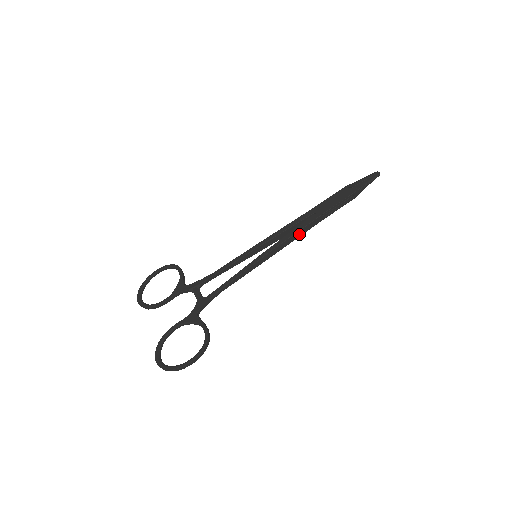
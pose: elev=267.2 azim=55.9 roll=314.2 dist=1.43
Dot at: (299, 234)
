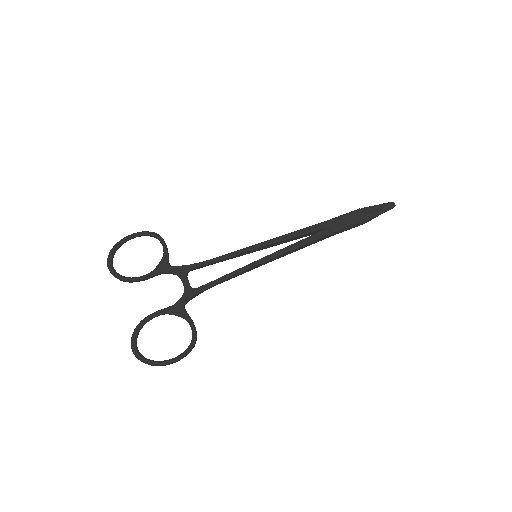
Dot at: (305, 246)
